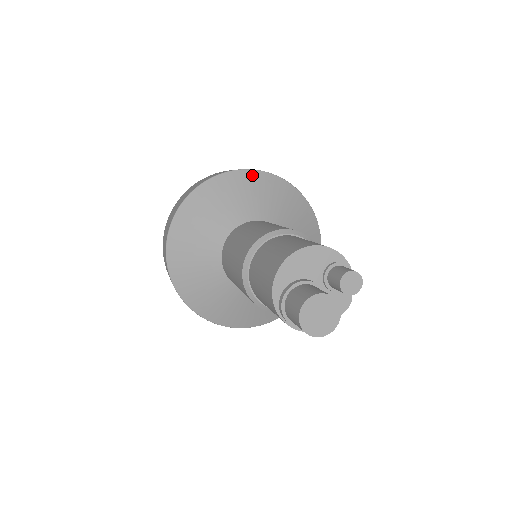
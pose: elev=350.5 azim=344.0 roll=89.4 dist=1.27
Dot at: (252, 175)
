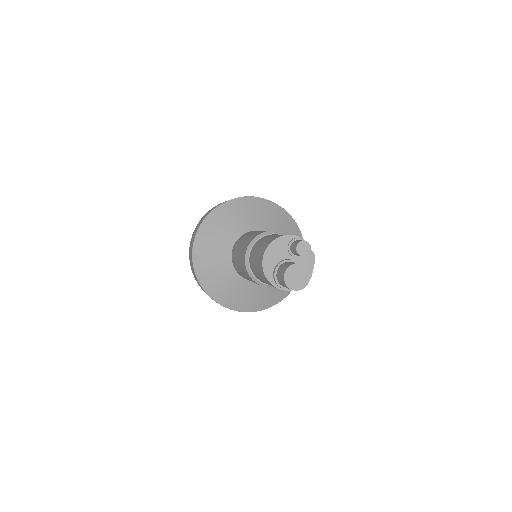
Dot at: (221, 209)
